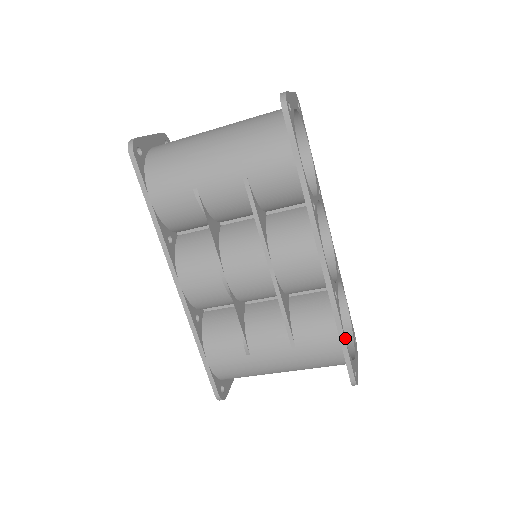
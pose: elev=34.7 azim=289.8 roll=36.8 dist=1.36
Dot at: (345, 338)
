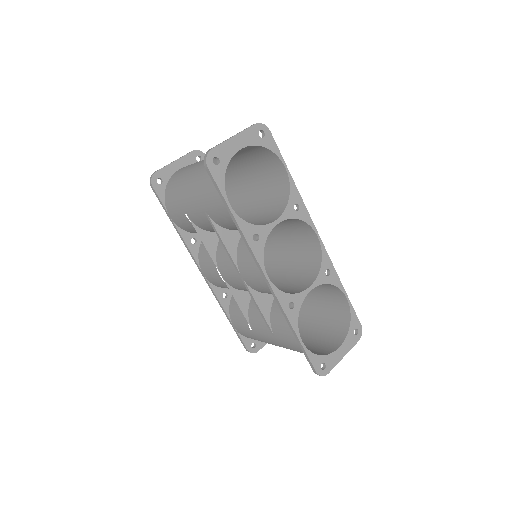
Dot at: (343, 329)
